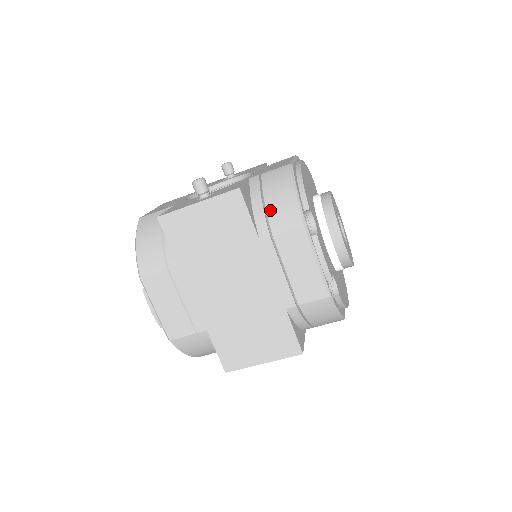
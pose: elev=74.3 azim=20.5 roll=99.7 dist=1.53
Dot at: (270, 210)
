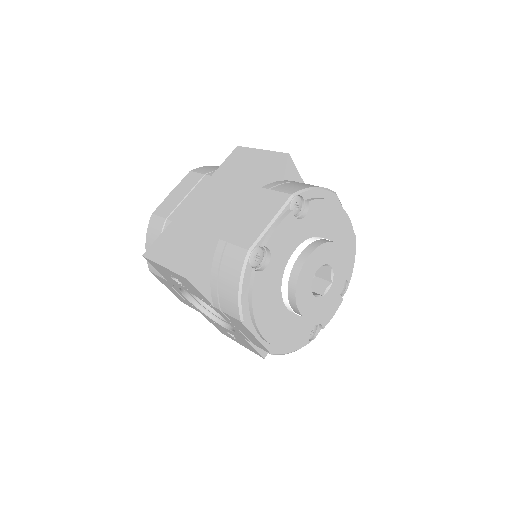
Dot at: (289, 183)
